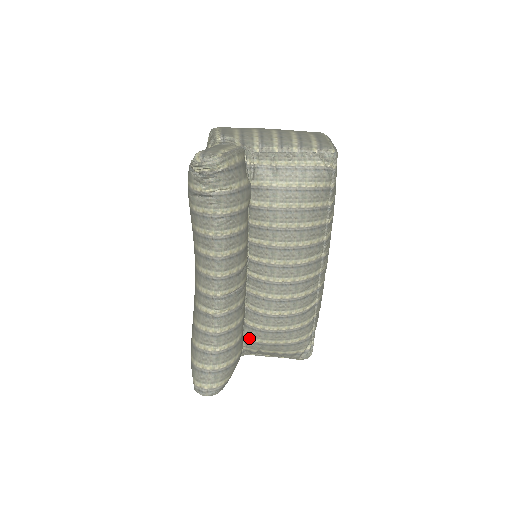
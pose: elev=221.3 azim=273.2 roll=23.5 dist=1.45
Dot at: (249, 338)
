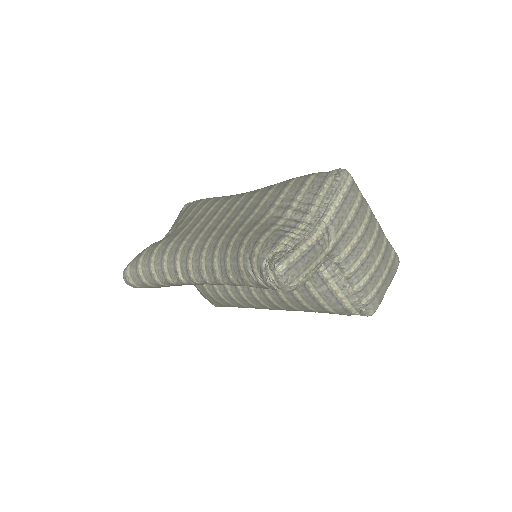
Dot at: occluded
